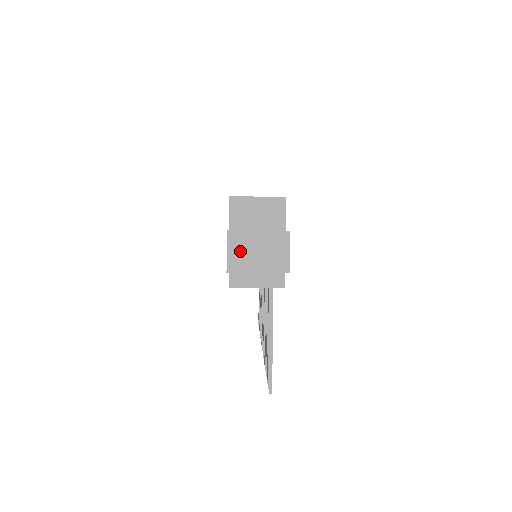
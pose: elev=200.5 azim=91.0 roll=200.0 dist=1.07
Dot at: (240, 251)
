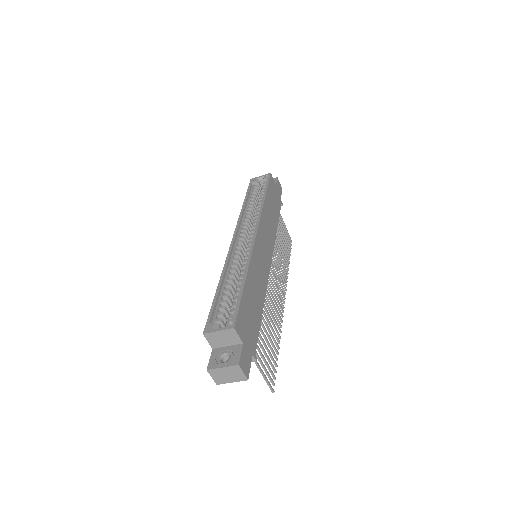
Dot at: (218, 376)
